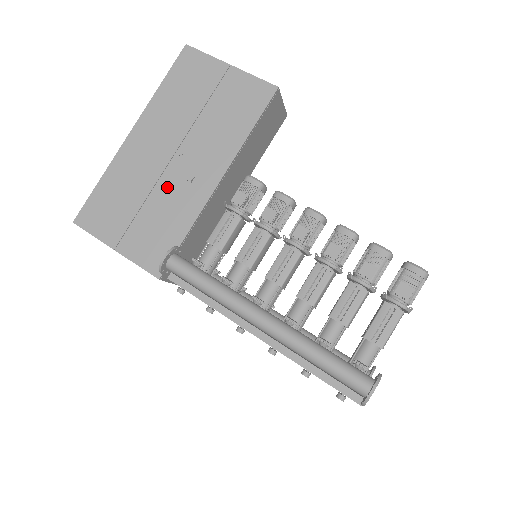
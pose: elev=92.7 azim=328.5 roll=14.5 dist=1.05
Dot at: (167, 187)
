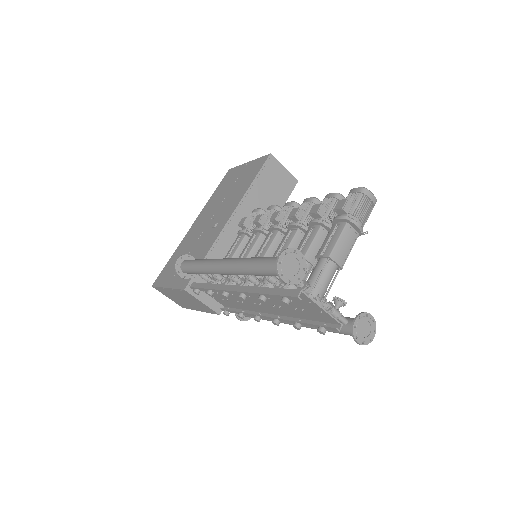
Dot at: (203, 238)
